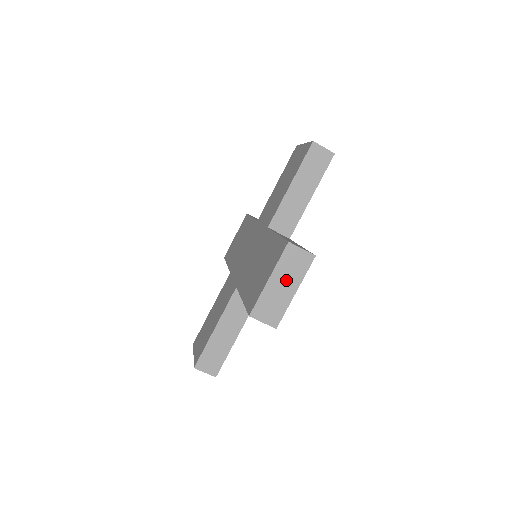
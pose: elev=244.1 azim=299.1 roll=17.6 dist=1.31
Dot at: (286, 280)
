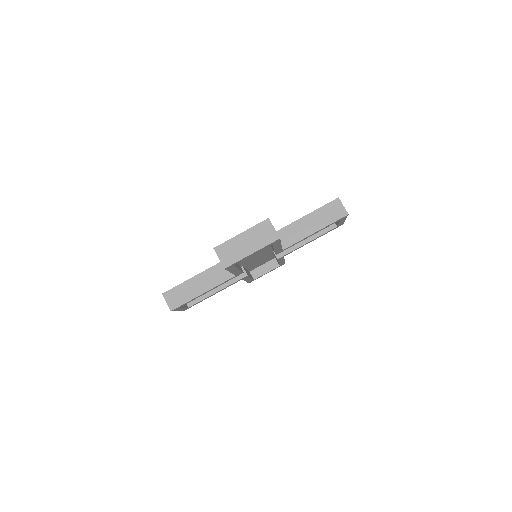
Dot at: (251, 241)
